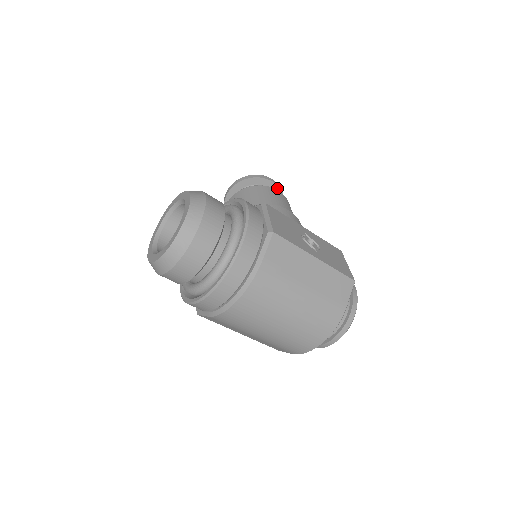
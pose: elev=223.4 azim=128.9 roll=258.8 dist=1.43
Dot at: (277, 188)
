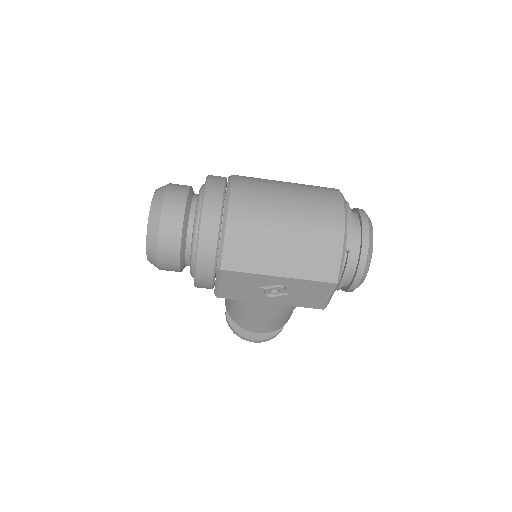
Dot at: occluded
